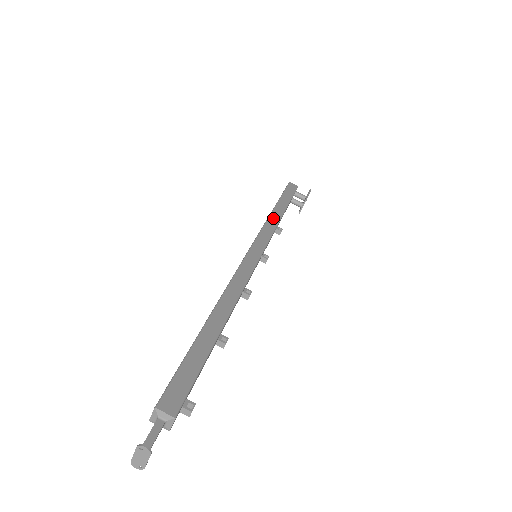
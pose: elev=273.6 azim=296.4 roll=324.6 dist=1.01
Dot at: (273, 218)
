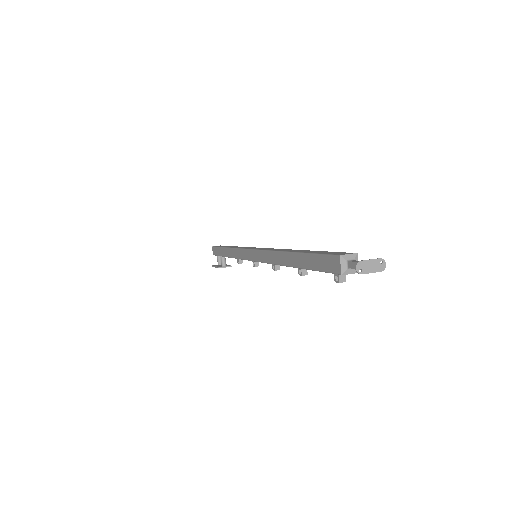
Dot at: occluded
